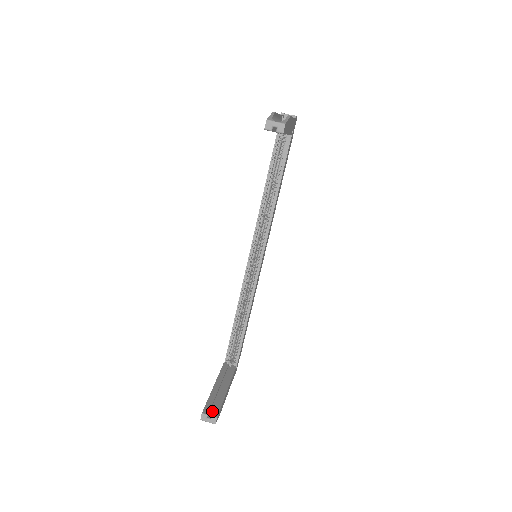
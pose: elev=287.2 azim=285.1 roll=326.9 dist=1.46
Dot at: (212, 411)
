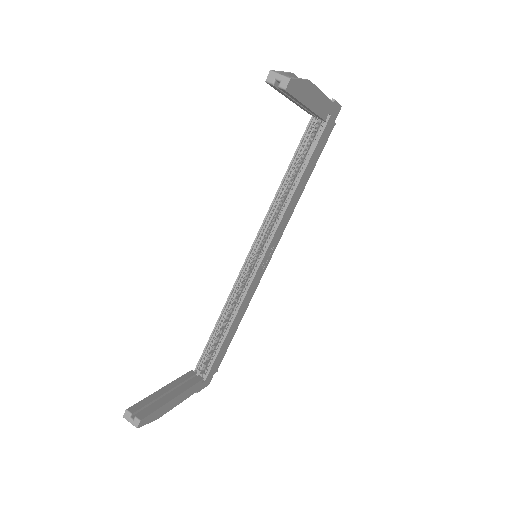
Dot at: (141, 412)
